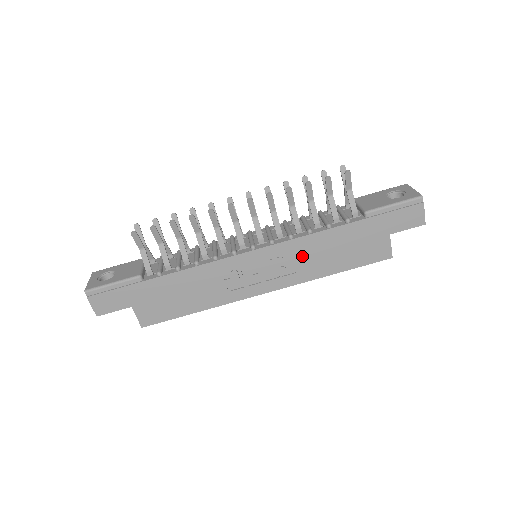
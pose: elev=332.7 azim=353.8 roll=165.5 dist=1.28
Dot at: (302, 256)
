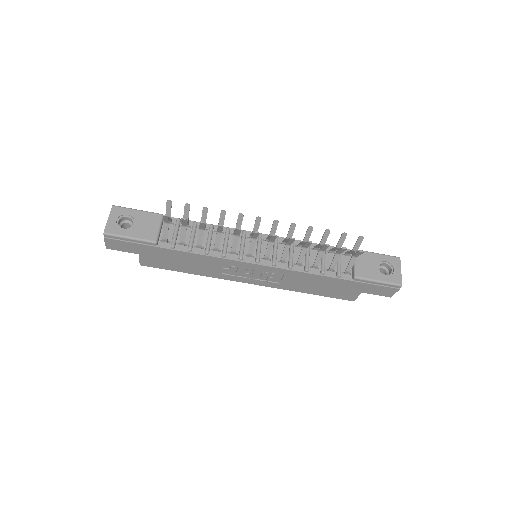
Dot at: (291, 279)
